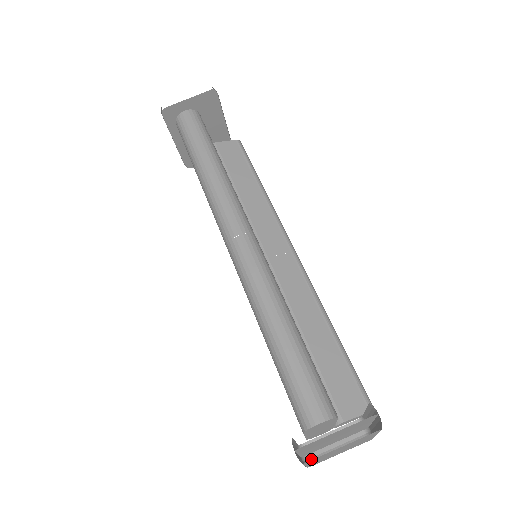
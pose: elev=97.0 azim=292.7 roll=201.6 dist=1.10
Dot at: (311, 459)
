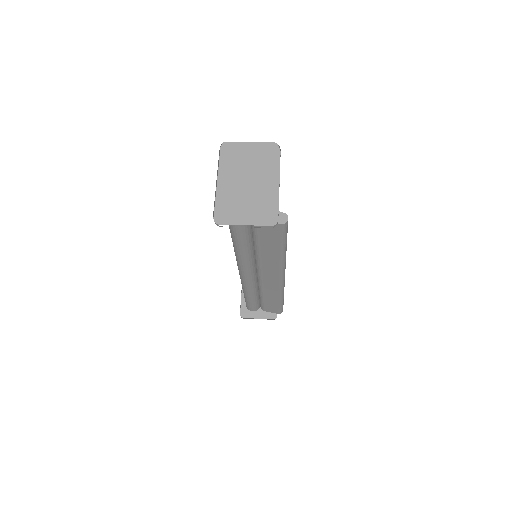
Dot at: (220, 222)
